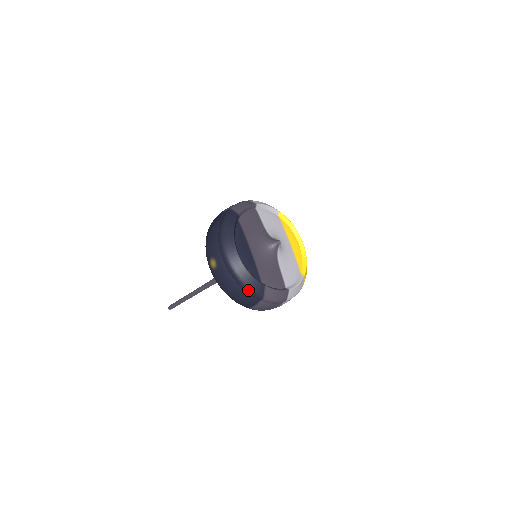
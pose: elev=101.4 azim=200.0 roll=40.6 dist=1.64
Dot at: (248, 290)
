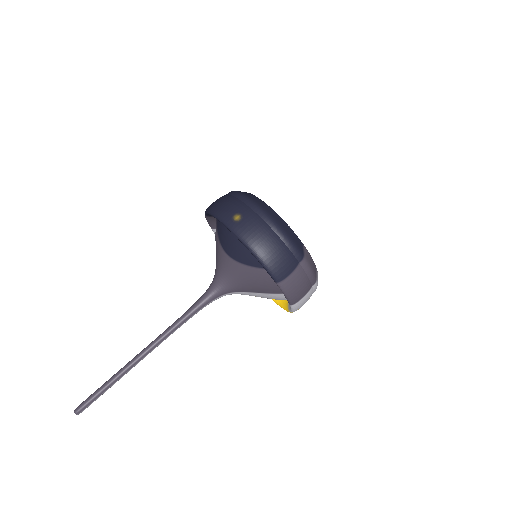
Dot at: (289, 241)
